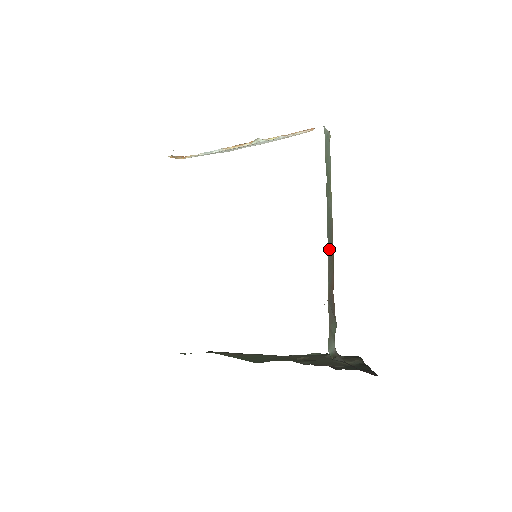
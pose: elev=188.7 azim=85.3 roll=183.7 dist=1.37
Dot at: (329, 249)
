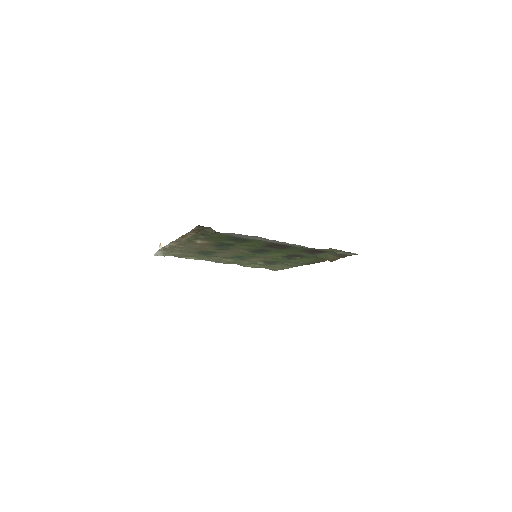
Dot at: occluded
